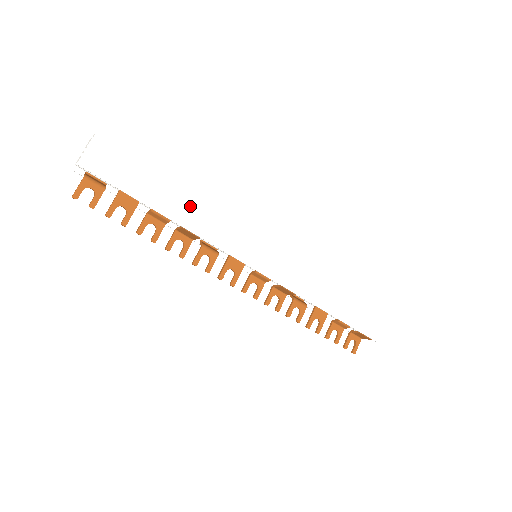
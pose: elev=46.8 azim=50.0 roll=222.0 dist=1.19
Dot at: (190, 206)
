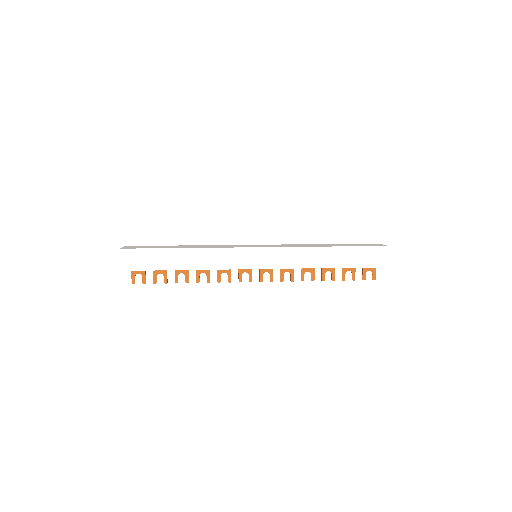
Dot at: (191, 256)
